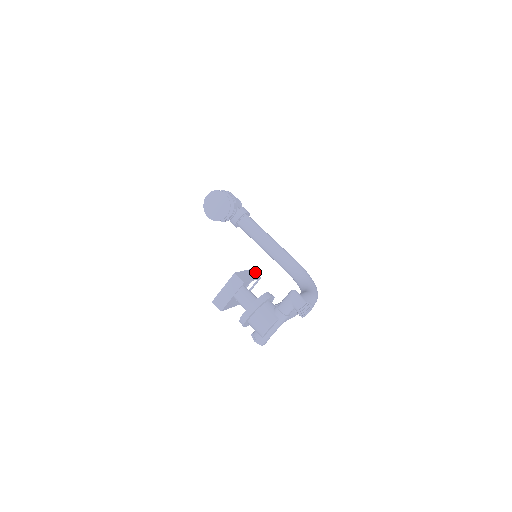
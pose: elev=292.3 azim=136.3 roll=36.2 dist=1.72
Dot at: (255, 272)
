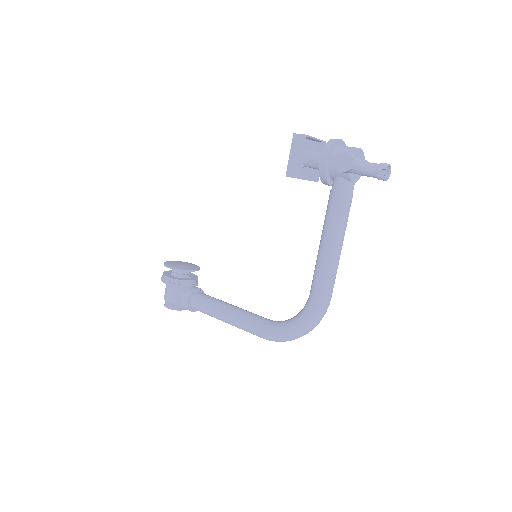
Dot at: (311, 179)
